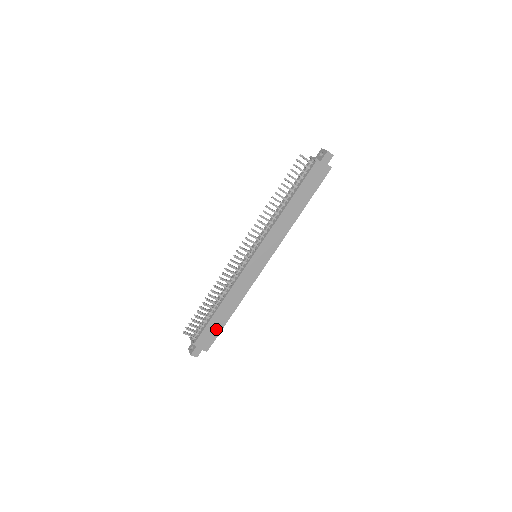
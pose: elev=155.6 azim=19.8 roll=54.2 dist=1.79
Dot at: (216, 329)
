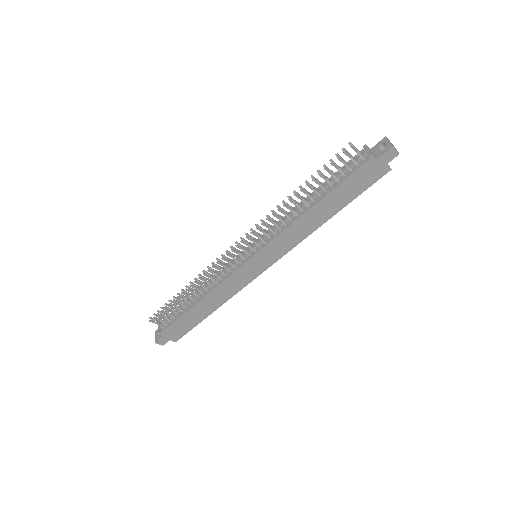
Dot at: (190, 324)
